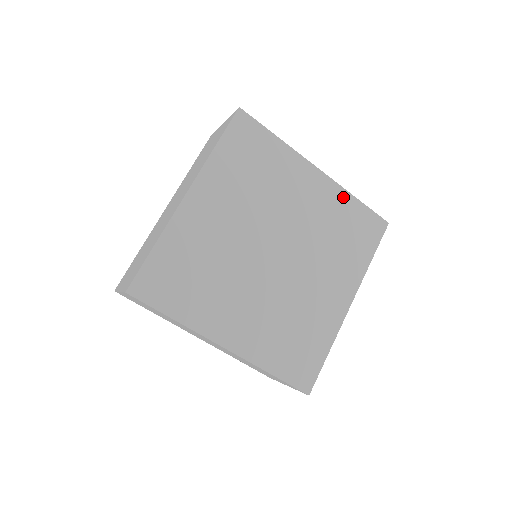
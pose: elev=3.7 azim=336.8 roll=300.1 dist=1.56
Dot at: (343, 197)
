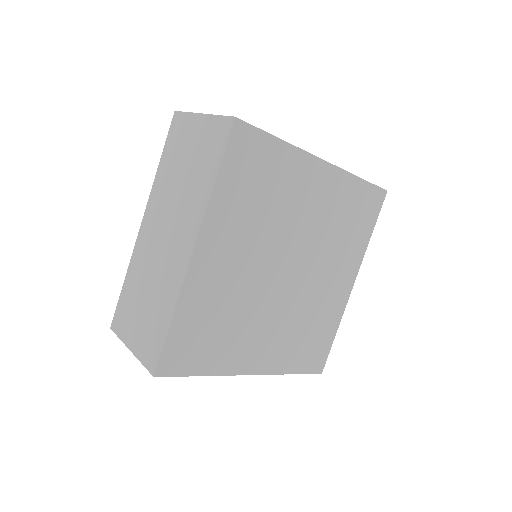
Dot at: (347, 182)
